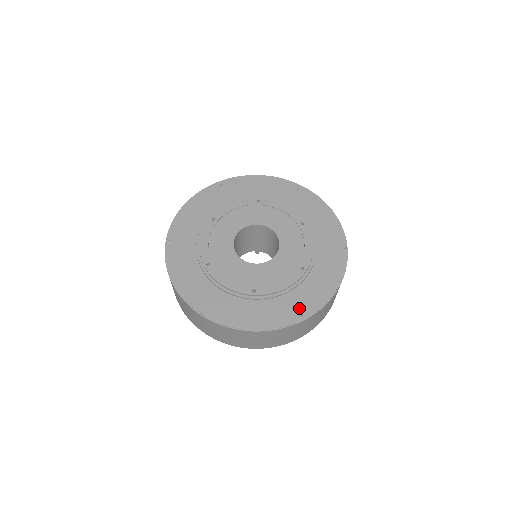
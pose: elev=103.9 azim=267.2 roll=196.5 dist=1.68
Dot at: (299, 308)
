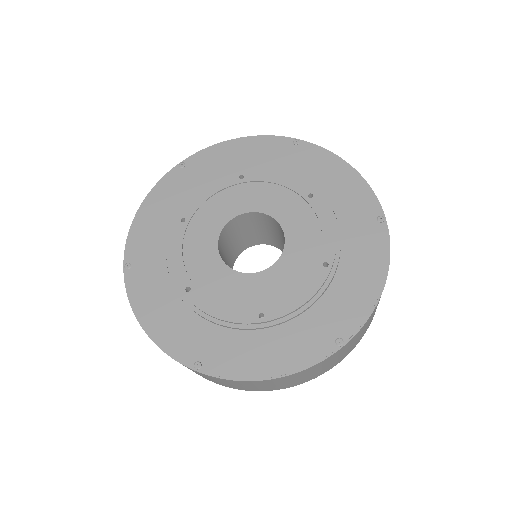
Dot at: (334, 327)
